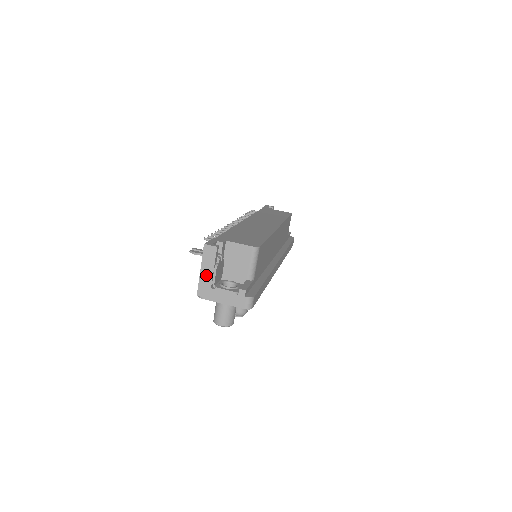
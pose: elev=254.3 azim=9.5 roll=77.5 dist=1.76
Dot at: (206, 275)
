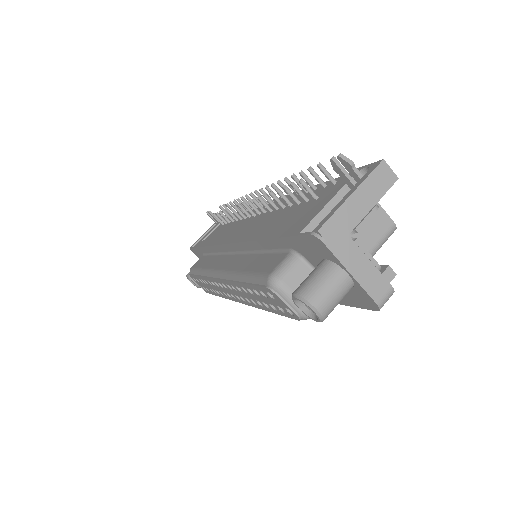
Dot at: (355, 208)
